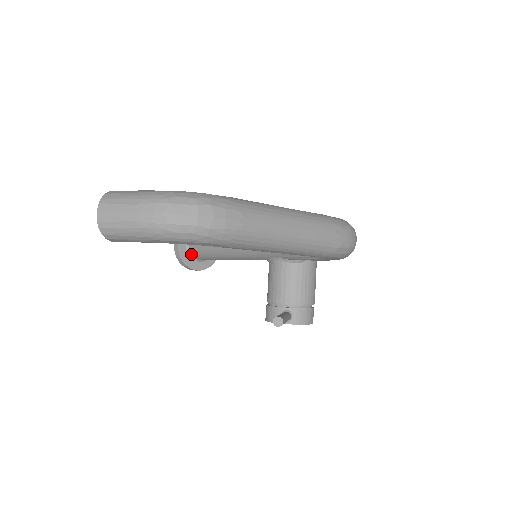
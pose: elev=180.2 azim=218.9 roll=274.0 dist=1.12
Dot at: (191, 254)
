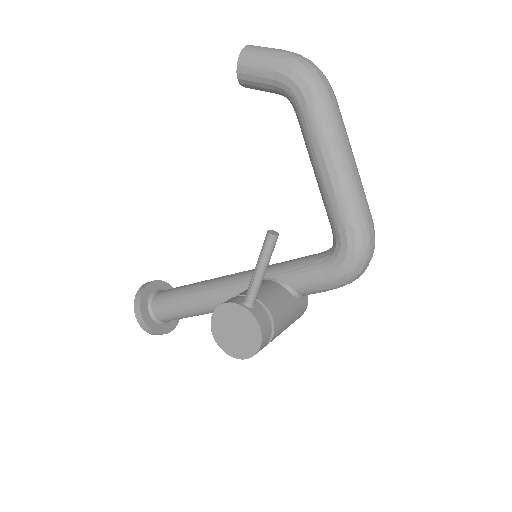
Dot at: (153, 298)
